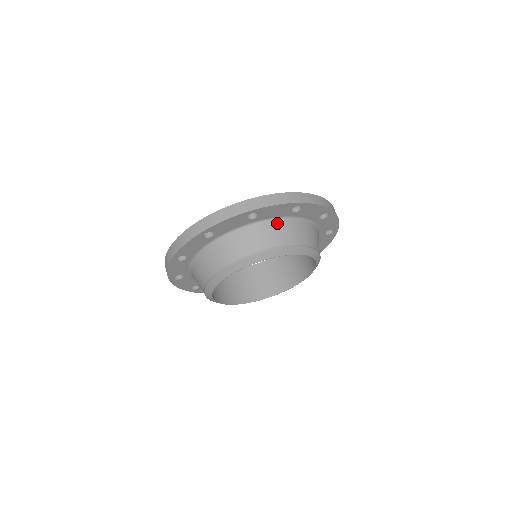
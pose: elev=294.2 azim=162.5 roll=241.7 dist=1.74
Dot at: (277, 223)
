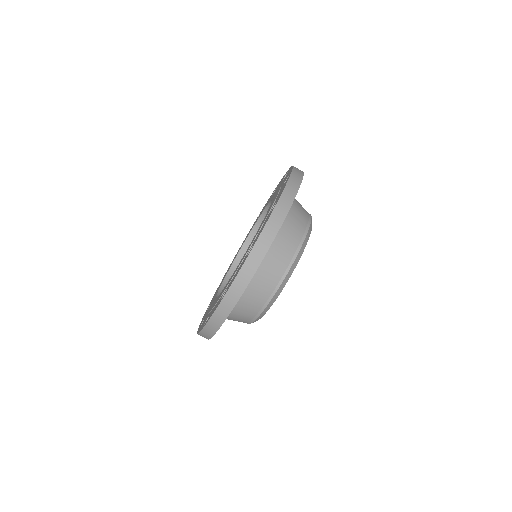
Dot at: (257, 274)
